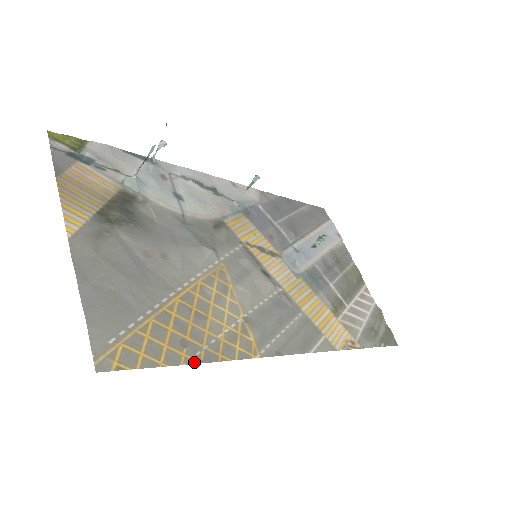
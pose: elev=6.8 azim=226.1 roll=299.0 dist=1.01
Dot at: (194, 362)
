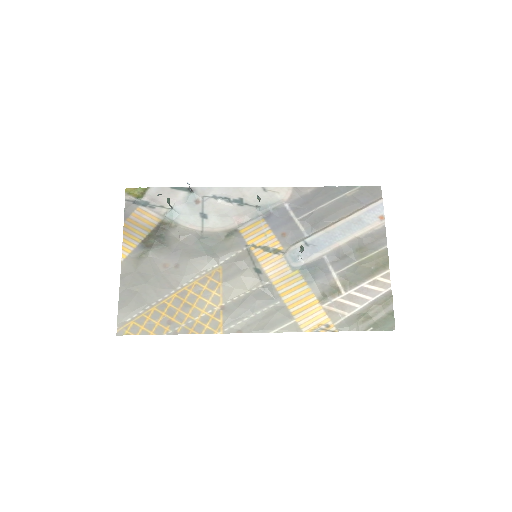
Dot at: (172, 333)
